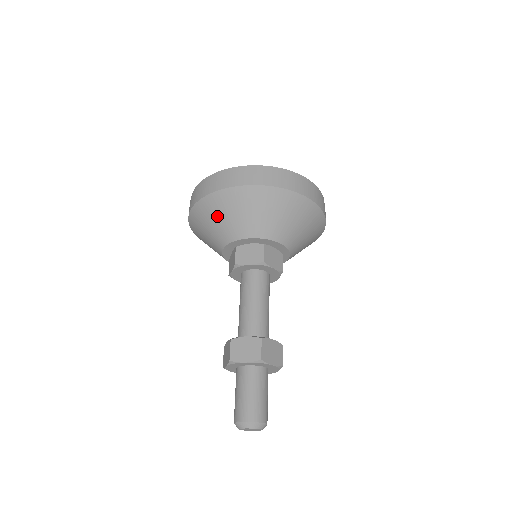
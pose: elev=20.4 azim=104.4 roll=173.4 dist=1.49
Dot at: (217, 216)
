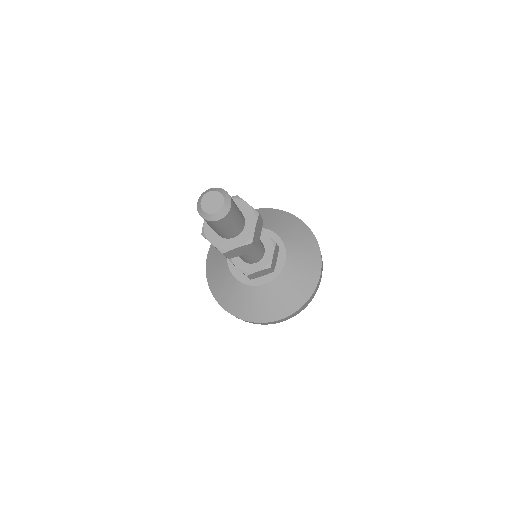
Dot at: occluded
